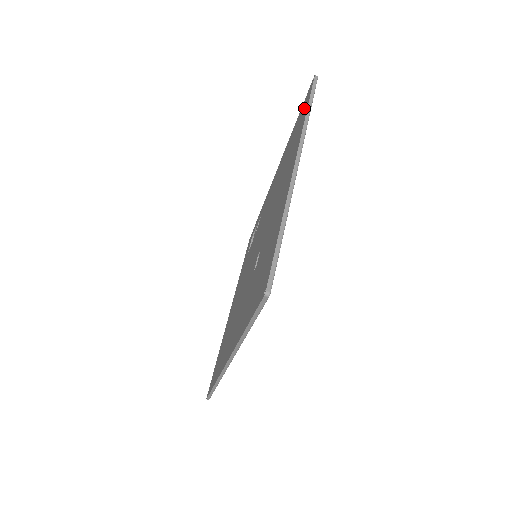
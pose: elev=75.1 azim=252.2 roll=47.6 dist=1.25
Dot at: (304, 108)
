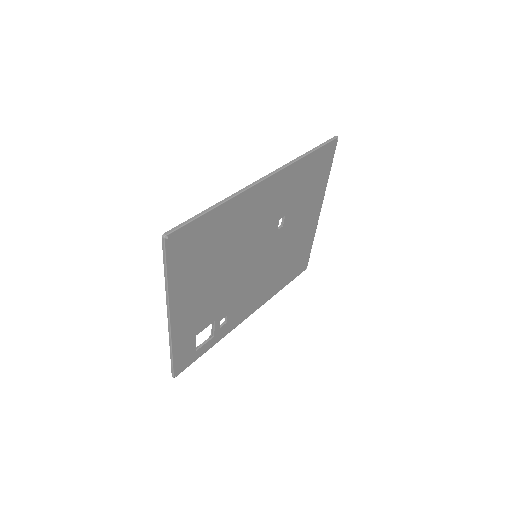
Dot at: occluded
